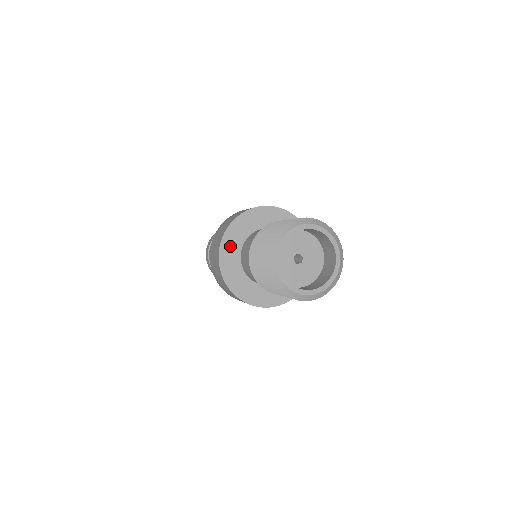
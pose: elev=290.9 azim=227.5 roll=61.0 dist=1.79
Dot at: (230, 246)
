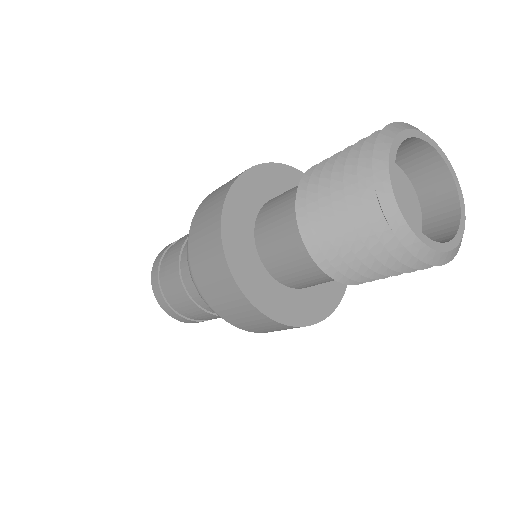
Dot at: (236, 227)
